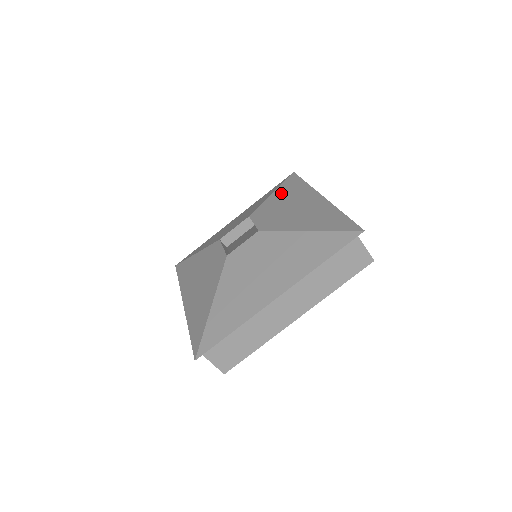
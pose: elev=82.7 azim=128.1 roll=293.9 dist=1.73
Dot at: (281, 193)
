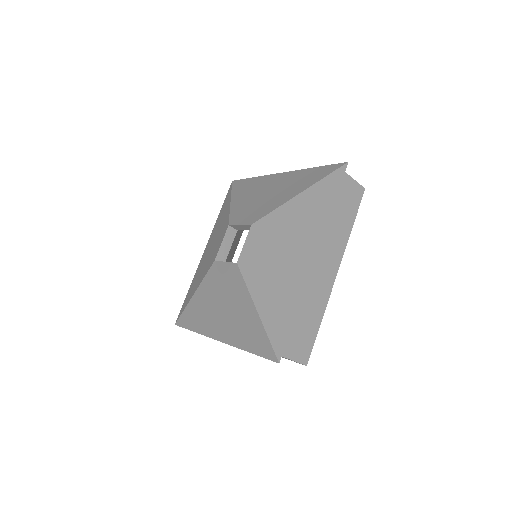
Dot at: (239, 196)
